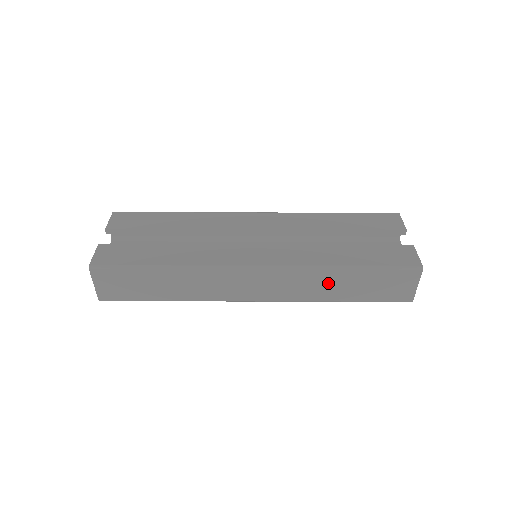
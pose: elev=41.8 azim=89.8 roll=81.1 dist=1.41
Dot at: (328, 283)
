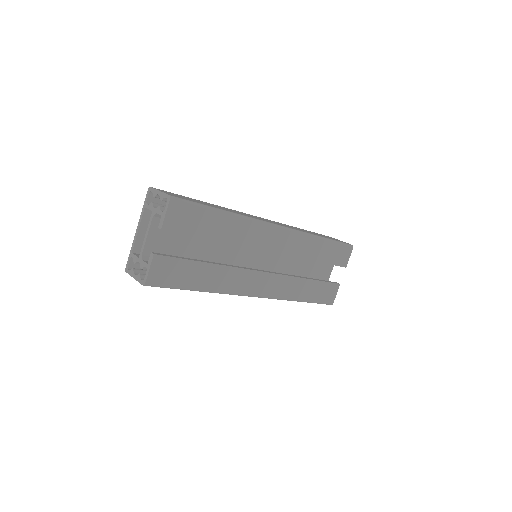
Dot at: occluded
